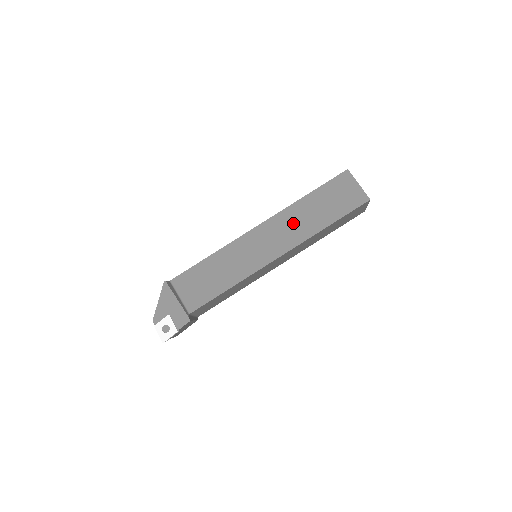
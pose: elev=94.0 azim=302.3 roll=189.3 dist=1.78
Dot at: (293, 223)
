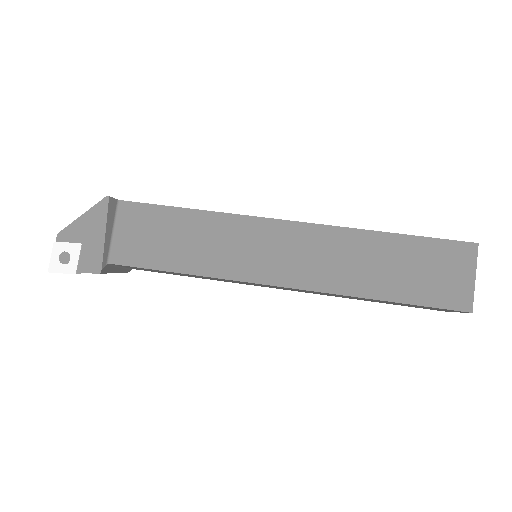
Dot at: (337, 256)
